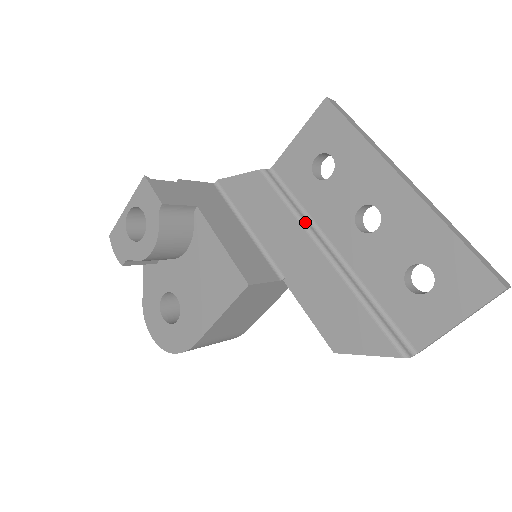
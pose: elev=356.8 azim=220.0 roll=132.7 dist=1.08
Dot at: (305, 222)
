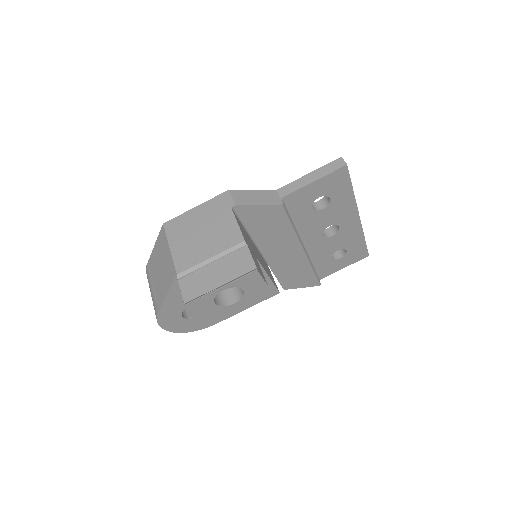
Dot at: occluded
